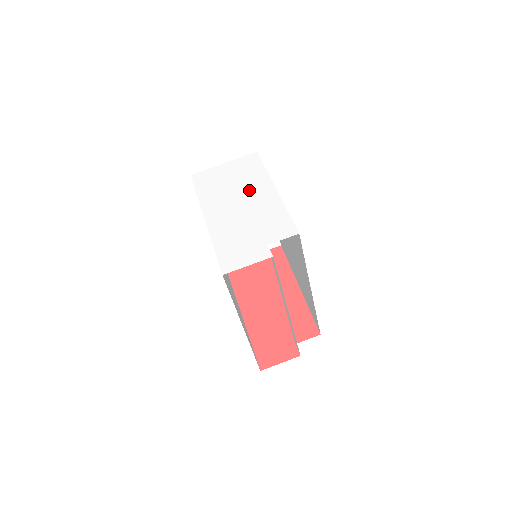
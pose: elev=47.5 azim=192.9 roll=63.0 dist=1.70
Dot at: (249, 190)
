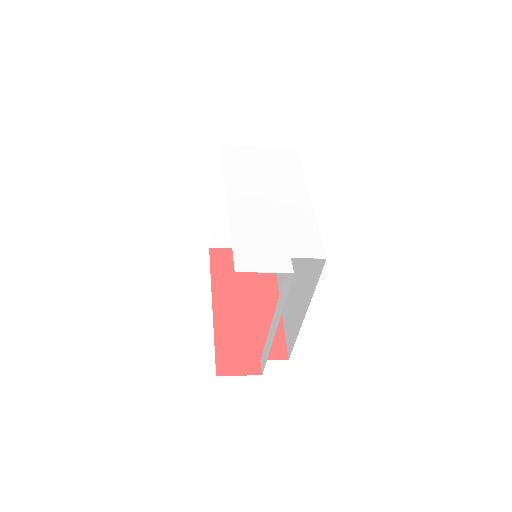
Dot at: (282, 188)
